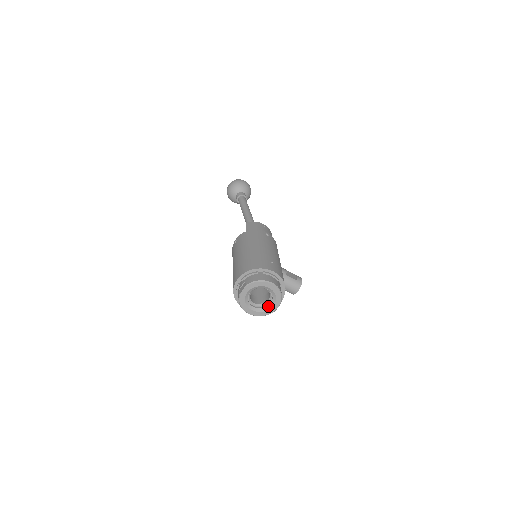
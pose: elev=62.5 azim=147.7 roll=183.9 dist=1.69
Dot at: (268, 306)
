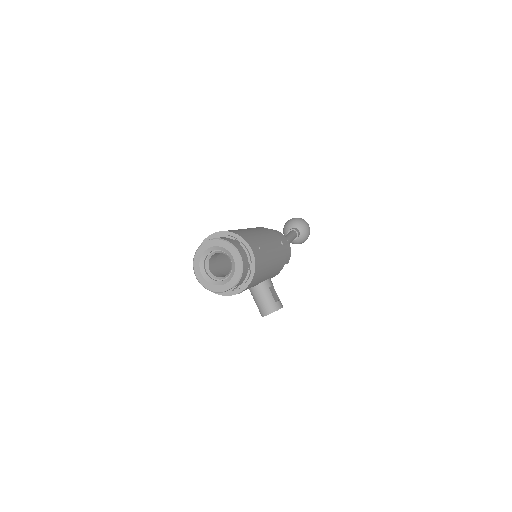
Dot at: (220, 281)
